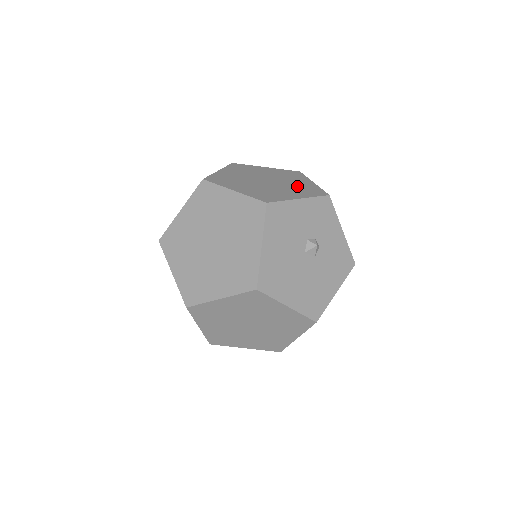
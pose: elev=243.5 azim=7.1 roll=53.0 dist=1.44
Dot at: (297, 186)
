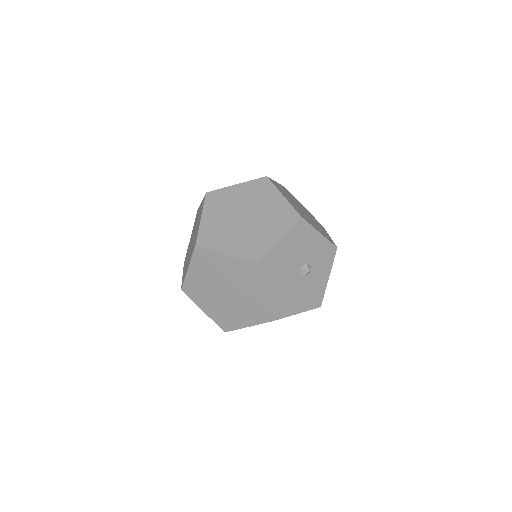
Dot at: (320, 228)
